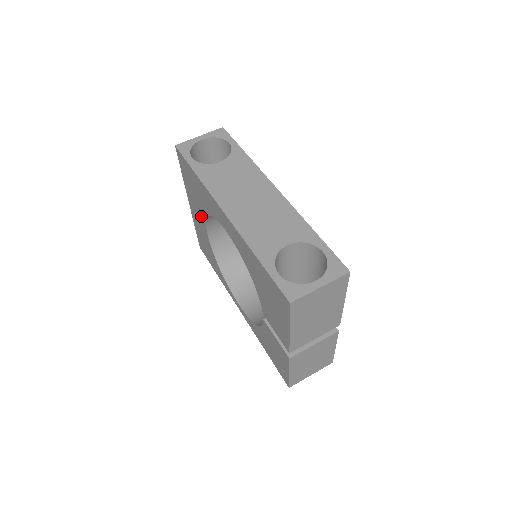
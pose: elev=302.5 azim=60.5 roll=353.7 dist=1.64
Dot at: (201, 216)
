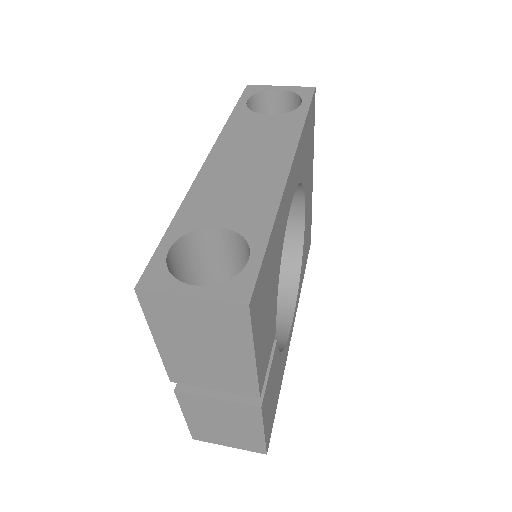
Dot at: occluded
